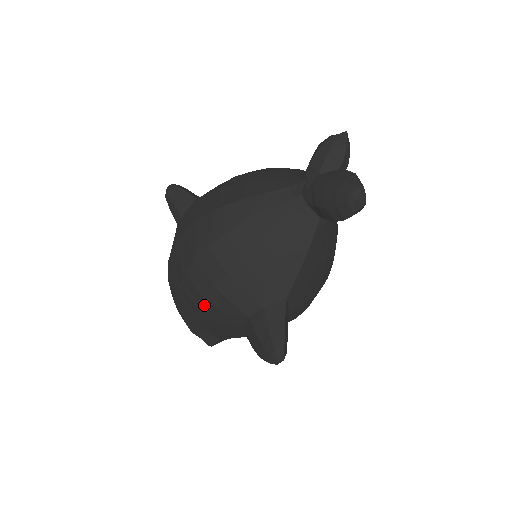
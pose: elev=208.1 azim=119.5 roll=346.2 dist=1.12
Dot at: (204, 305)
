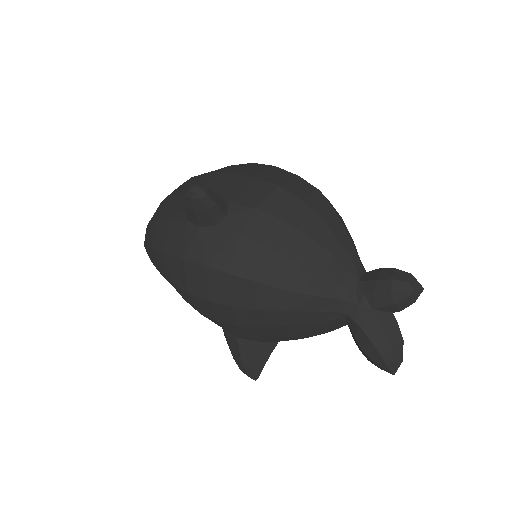
Dot at: occluded
